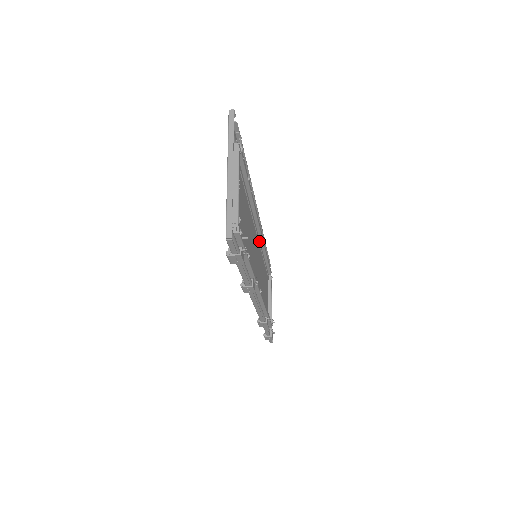
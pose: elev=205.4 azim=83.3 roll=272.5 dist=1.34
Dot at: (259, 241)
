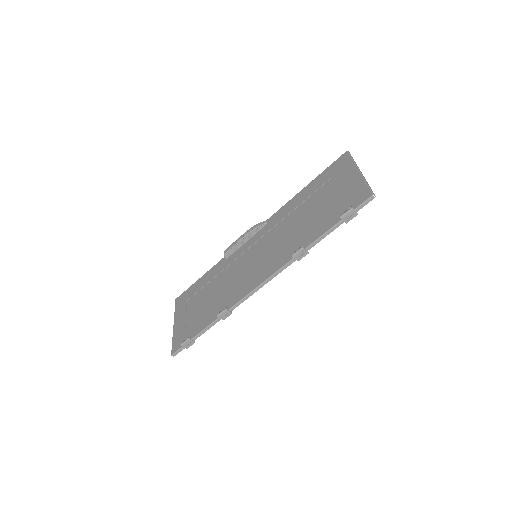
Dot at: (241, 254)
